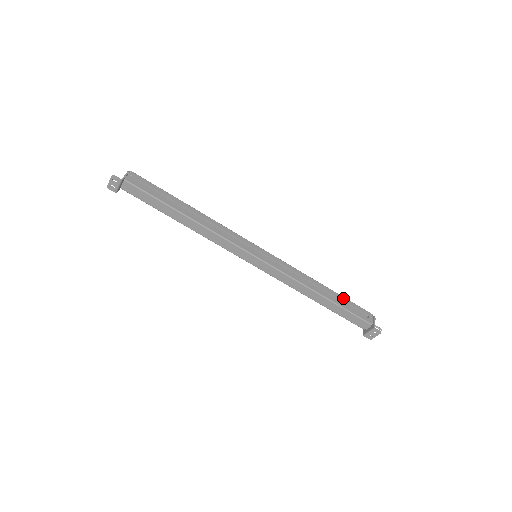
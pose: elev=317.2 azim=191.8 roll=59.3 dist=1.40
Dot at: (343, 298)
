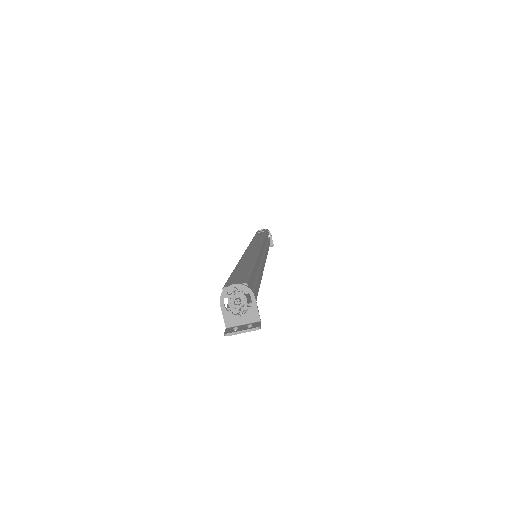
Dot at: occluded
